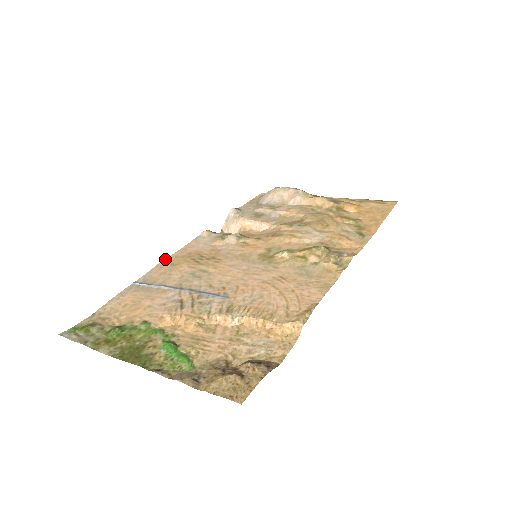
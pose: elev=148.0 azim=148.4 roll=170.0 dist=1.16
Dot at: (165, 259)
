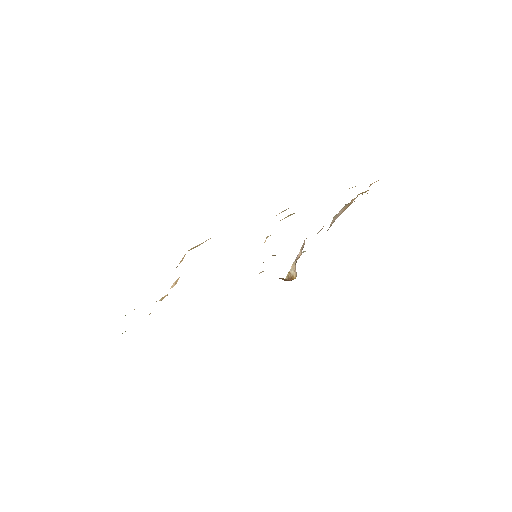
Dot at: occluded
